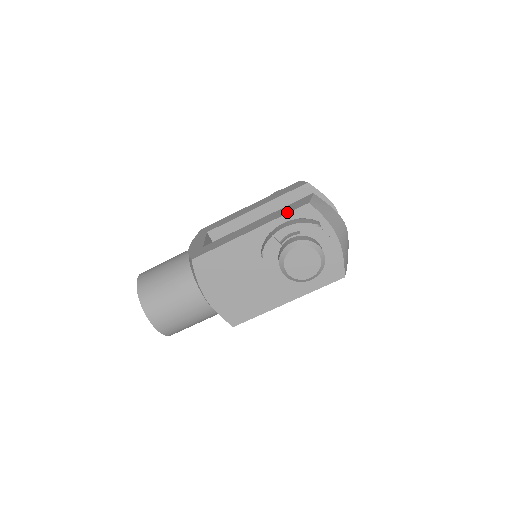
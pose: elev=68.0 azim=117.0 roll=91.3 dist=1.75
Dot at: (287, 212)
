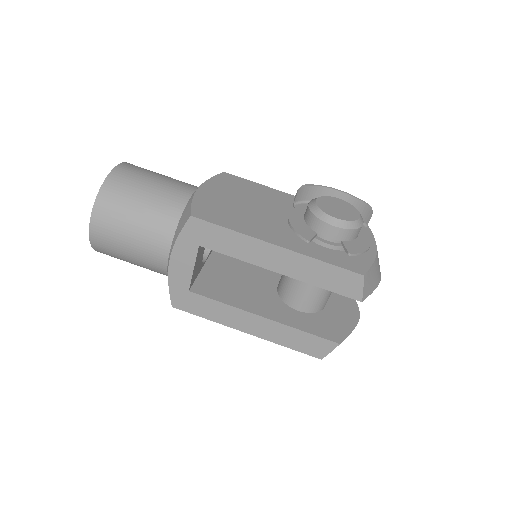
Dot at: occluded
